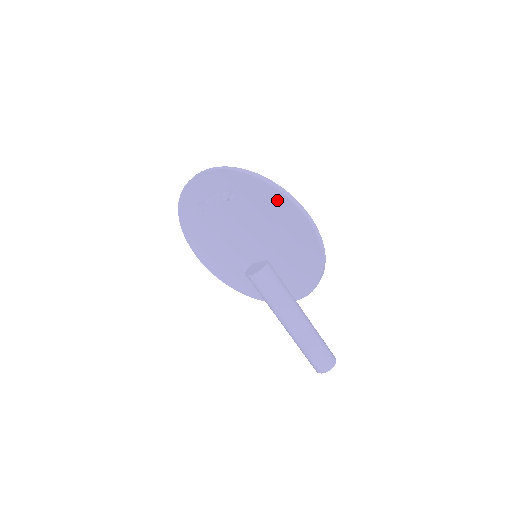
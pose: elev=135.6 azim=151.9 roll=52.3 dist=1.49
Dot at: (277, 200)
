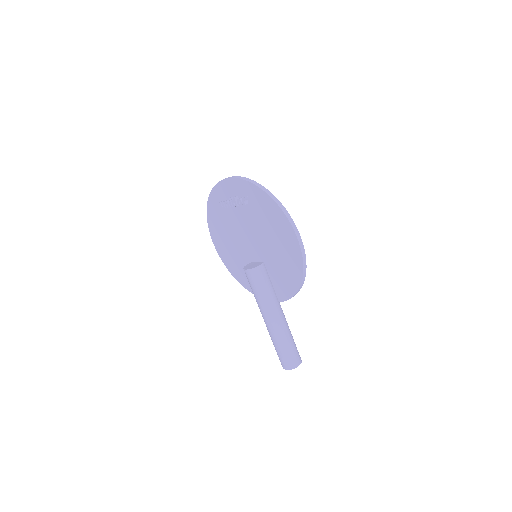
Dot at: (277, 215)
